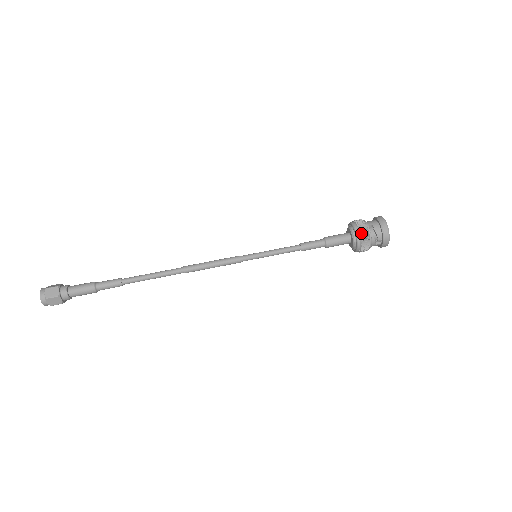
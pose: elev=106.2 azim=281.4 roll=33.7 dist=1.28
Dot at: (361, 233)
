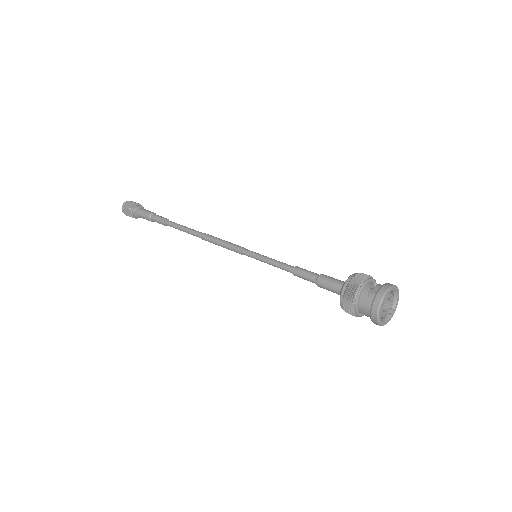
Dot at: (361, 273)
